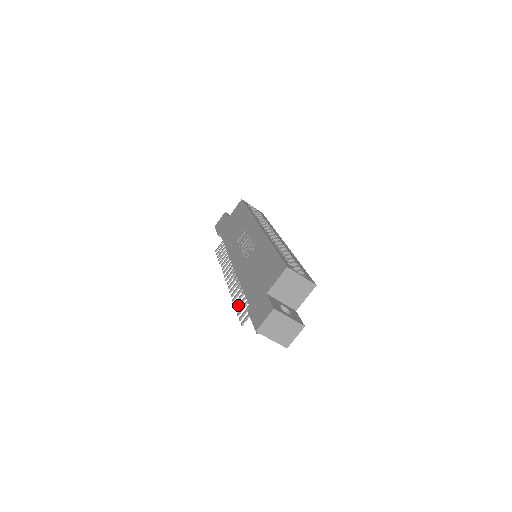
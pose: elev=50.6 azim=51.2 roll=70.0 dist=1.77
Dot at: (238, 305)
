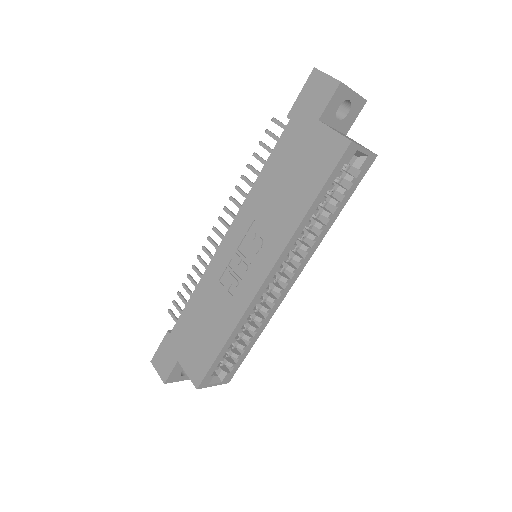
Dot at: (185, 288)
